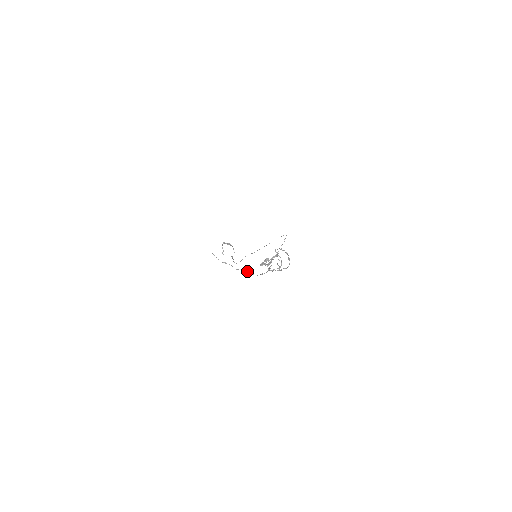
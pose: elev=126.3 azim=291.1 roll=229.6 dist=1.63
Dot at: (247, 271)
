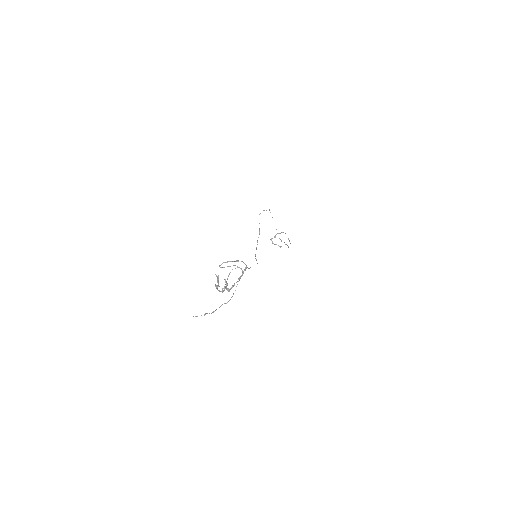
Dot at: (220, 306)
